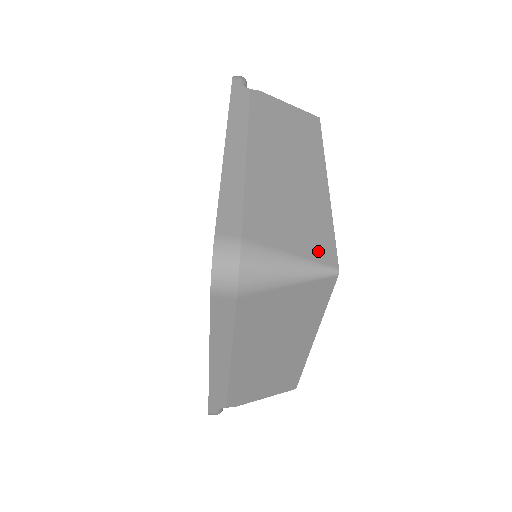
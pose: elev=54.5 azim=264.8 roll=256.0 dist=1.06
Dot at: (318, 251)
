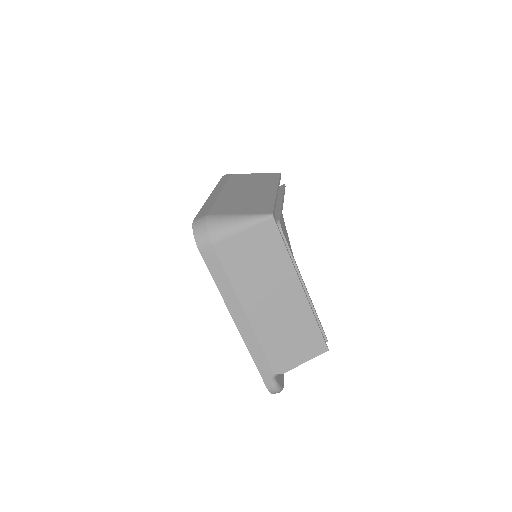
Dot at: (259, 211)
